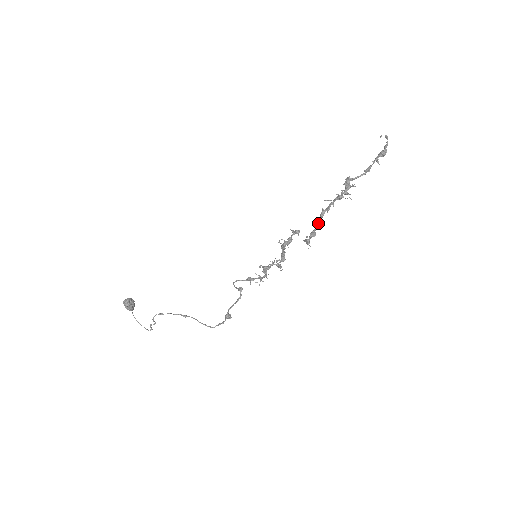
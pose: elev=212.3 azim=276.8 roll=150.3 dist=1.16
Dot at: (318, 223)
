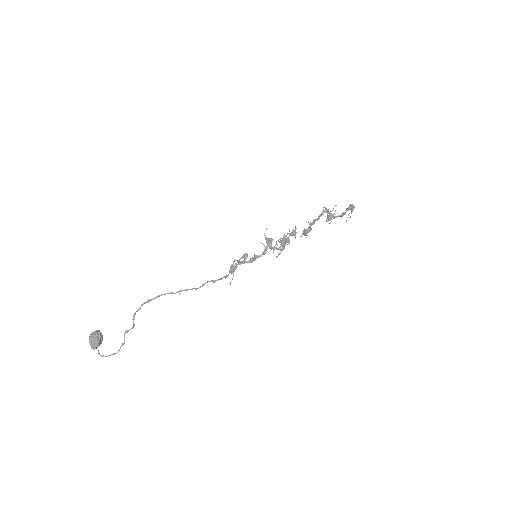
Dot at: (312, 222)
